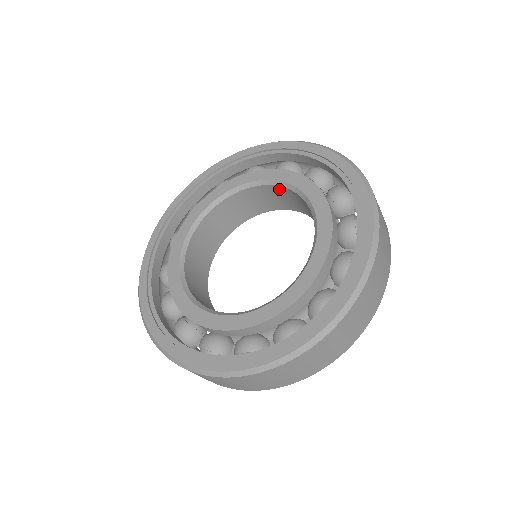
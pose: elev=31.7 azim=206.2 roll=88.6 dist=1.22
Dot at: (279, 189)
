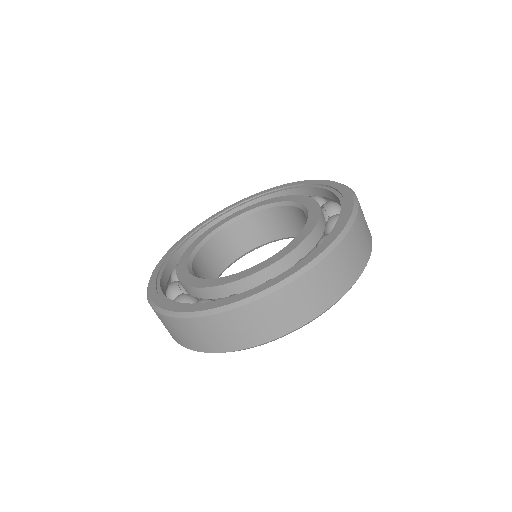
Dot at: (226, 232)
